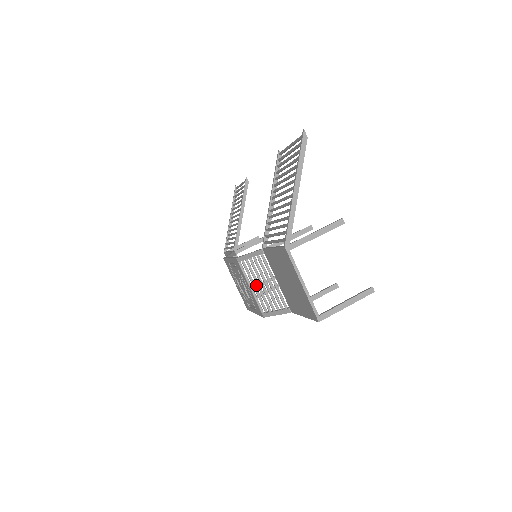
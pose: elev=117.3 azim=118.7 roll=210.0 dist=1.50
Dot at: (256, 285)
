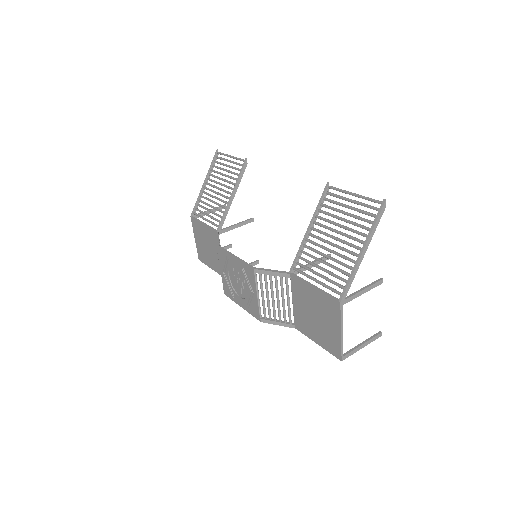
Dot at: occluded
